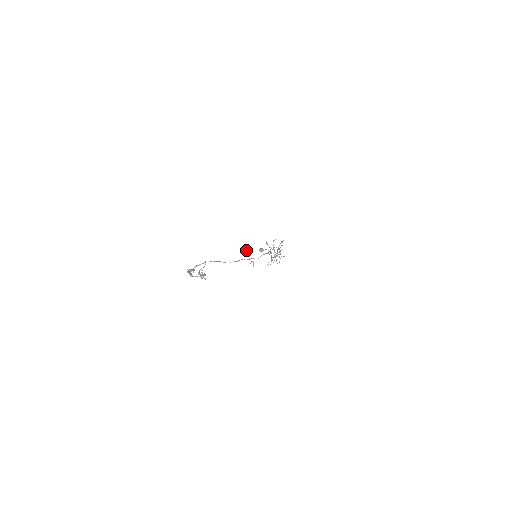
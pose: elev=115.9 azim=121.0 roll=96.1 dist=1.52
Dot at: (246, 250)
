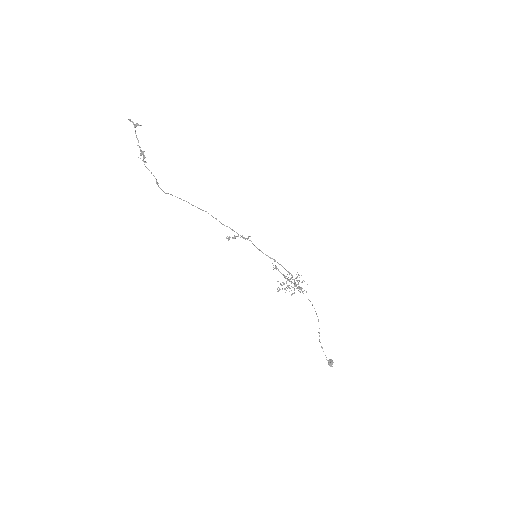
Dot at: (229, 238)
